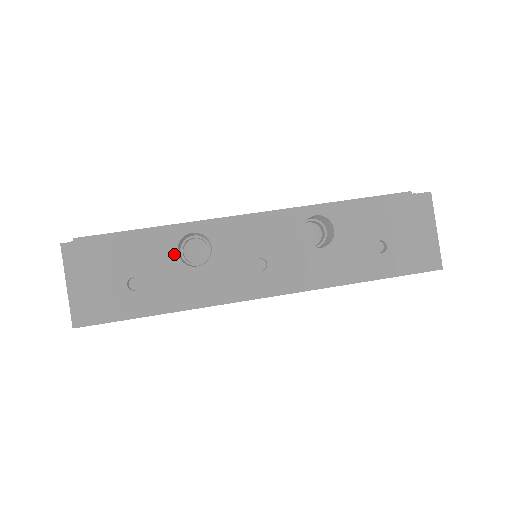
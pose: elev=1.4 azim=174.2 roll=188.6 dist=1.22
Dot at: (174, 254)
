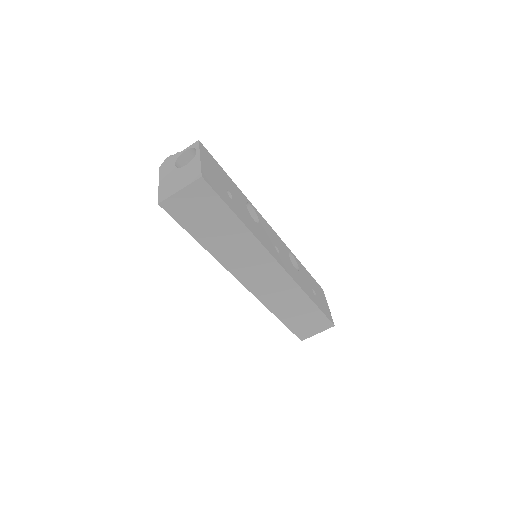
Dot at: (245, 204)
